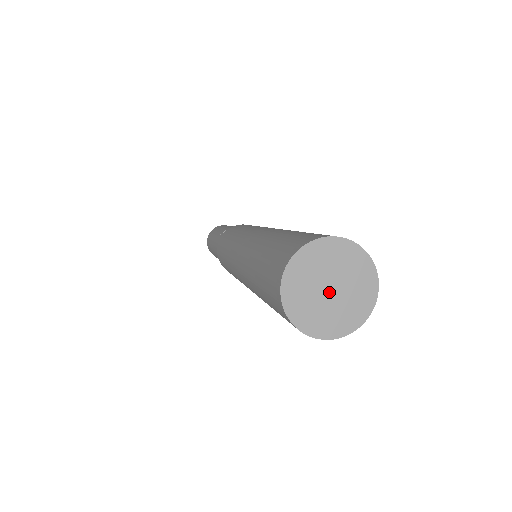
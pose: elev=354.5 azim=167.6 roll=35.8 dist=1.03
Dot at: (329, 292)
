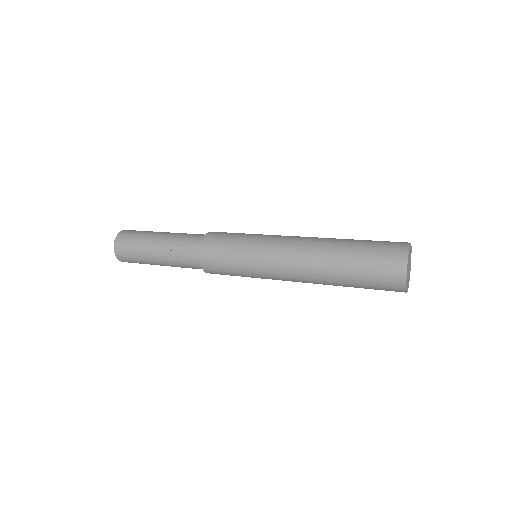
Dot at: occluded
